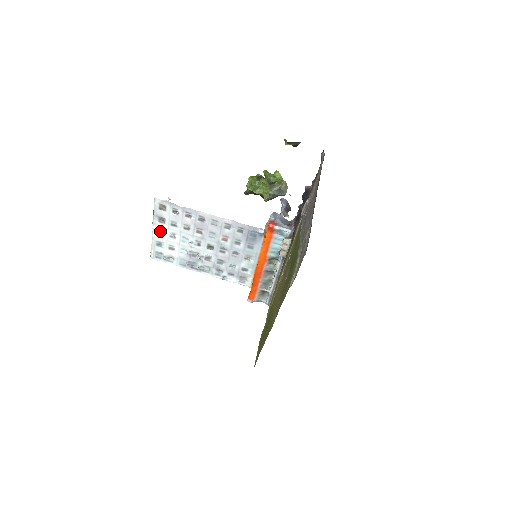
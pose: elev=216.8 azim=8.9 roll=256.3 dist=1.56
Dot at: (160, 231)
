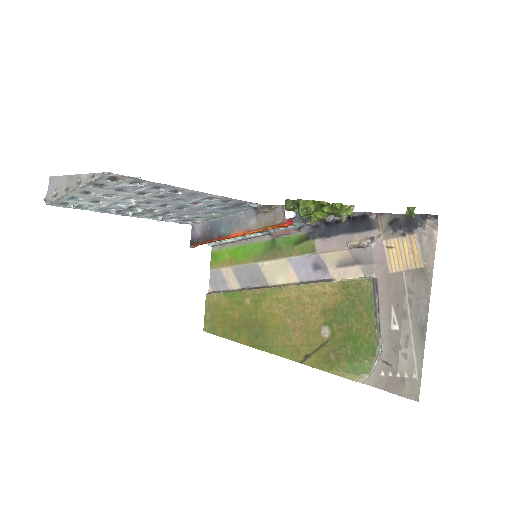
Dot at: (87, 191)
